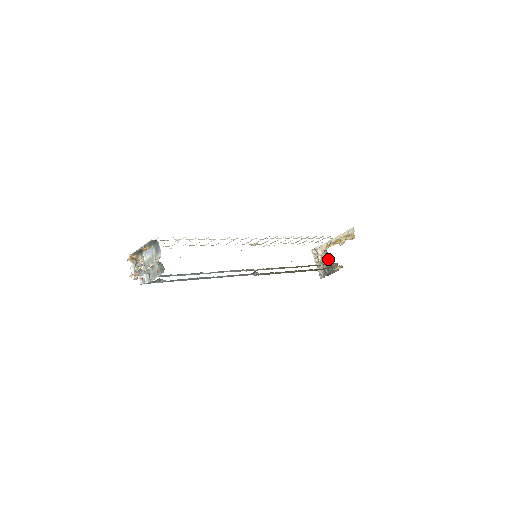
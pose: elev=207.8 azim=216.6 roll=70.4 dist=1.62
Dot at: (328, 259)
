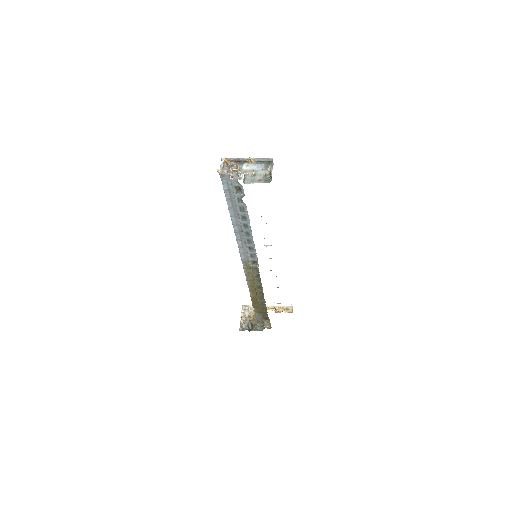
Dot at: occluded
